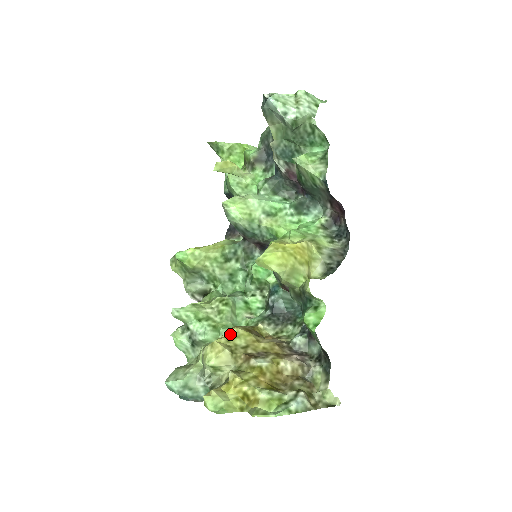
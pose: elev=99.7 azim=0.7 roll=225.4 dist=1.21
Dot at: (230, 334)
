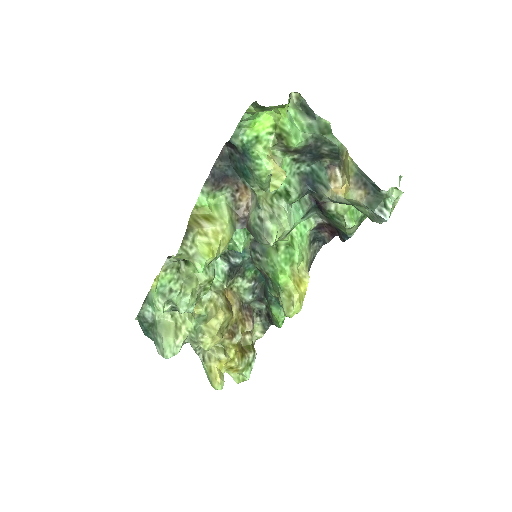
Dot at: (222, 322)
